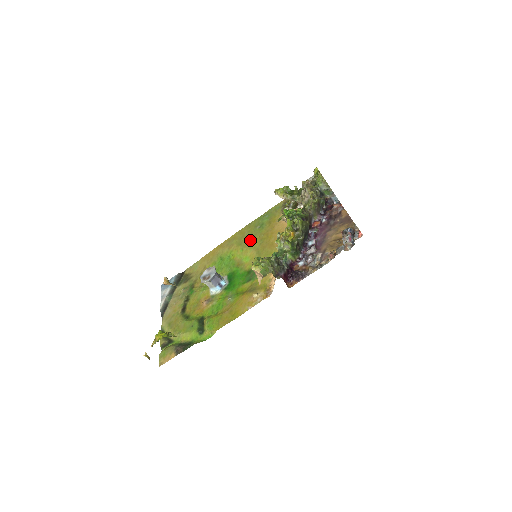
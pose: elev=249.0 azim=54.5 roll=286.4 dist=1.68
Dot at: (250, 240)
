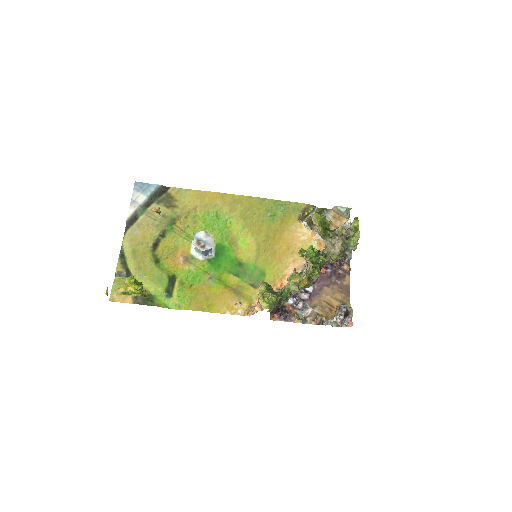
Dot at: (256, 224)
